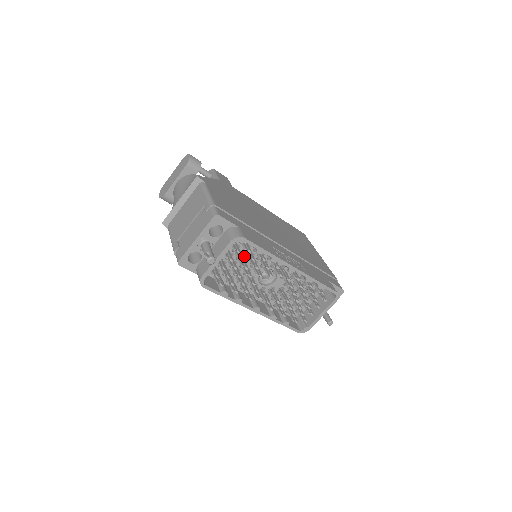
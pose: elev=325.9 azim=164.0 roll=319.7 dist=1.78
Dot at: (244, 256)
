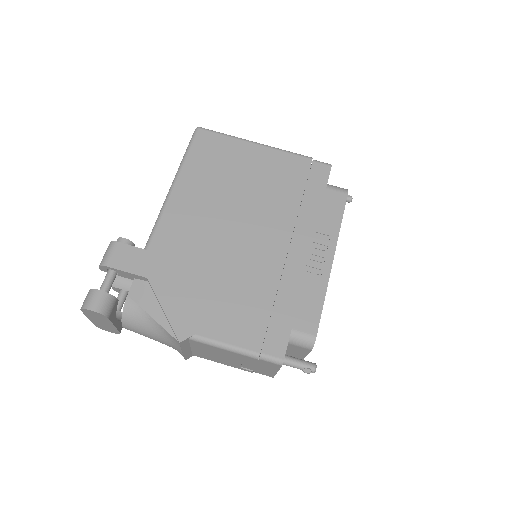
Dot at: occluded
